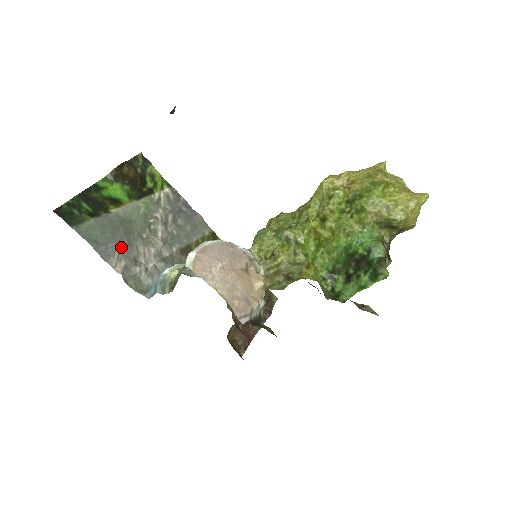
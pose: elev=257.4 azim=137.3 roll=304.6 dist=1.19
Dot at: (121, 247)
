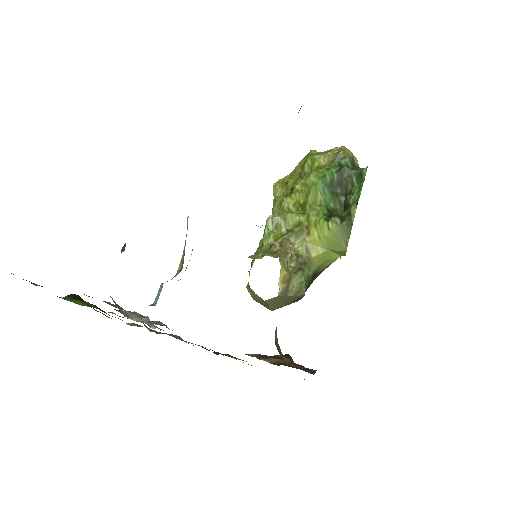
Dot at: occluded
